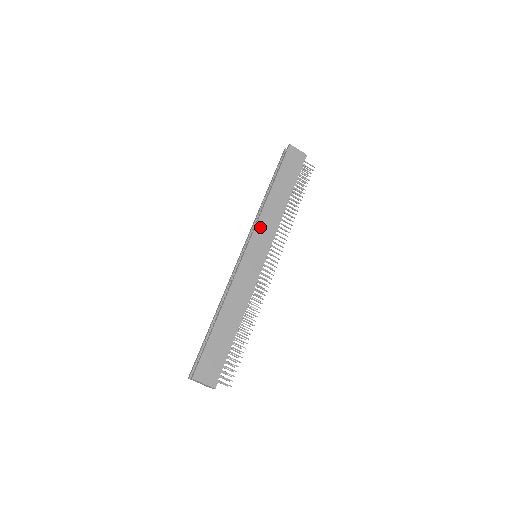
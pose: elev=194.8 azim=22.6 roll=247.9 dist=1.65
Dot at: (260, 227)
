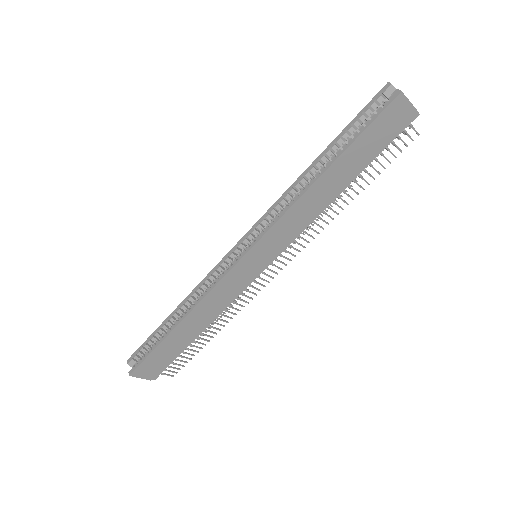
Dot at: (277, 229)
